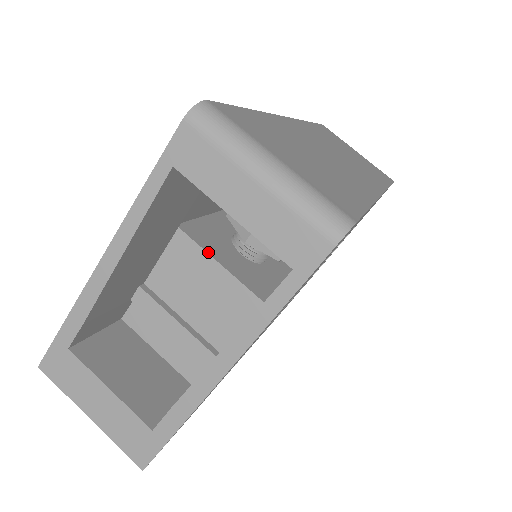
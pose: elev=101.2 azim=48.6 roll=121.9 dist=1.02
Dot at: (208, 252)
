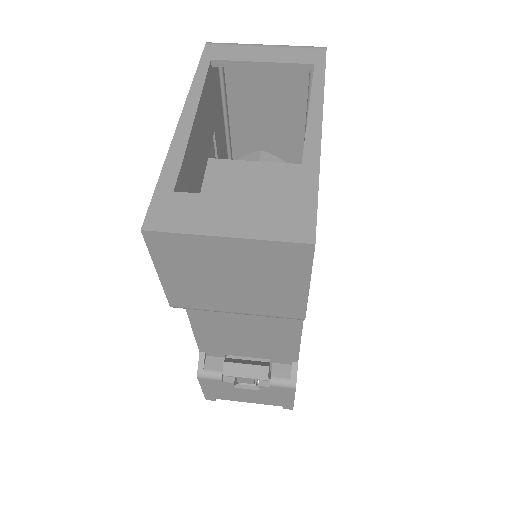
Dot at: (240, 161)
